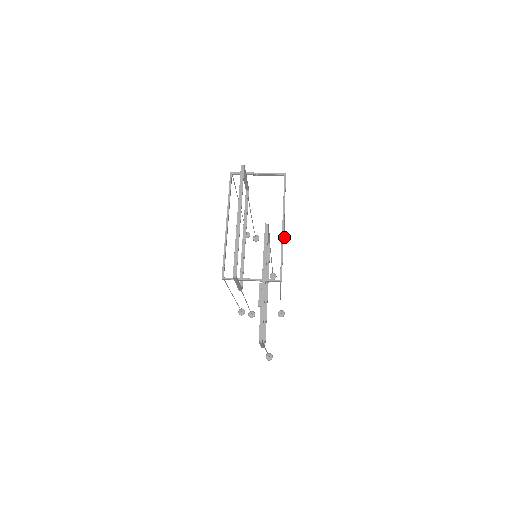
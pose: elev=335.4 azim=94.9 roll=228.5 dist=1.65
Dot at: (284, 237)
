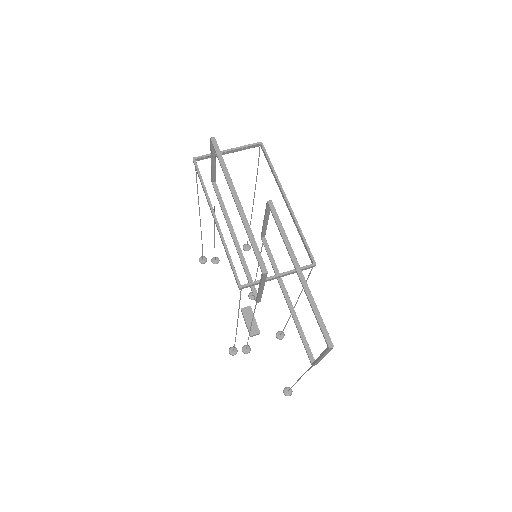
Dot at: (247, 248)
